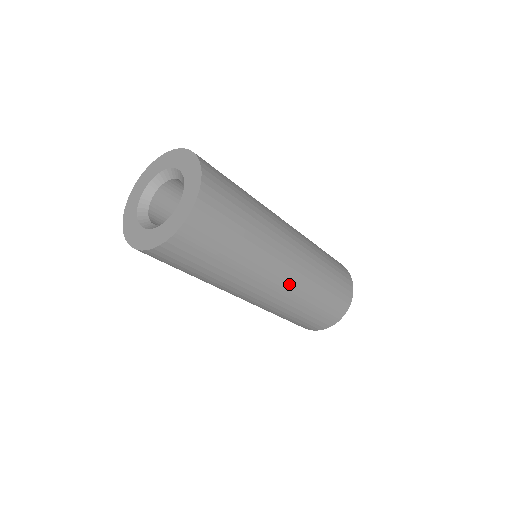
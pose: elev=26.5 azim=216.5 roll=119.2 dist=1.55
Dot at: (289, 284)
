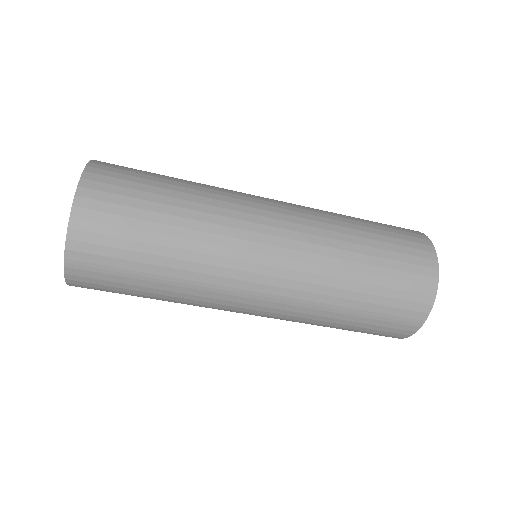
Dot at: (282, 288)
